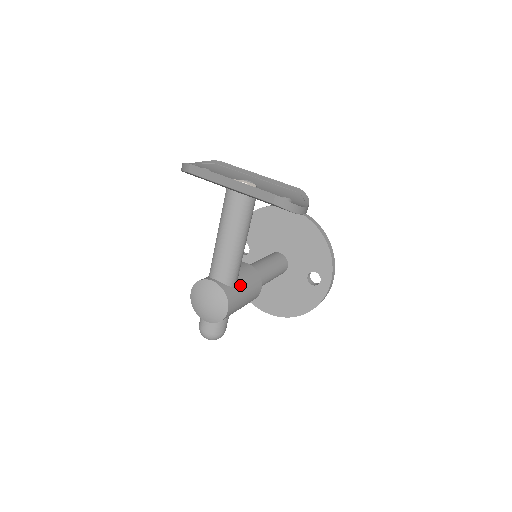
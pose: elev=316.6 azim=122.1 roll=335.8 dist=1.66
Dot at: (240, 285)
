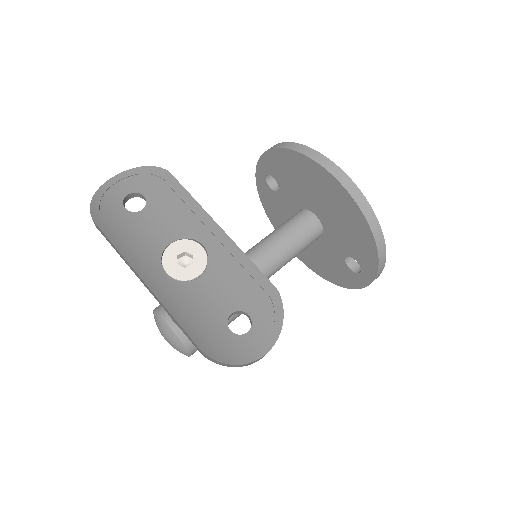
Dot at: occluded
